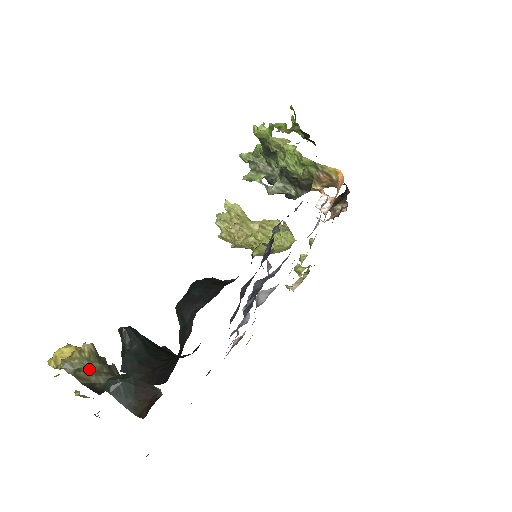
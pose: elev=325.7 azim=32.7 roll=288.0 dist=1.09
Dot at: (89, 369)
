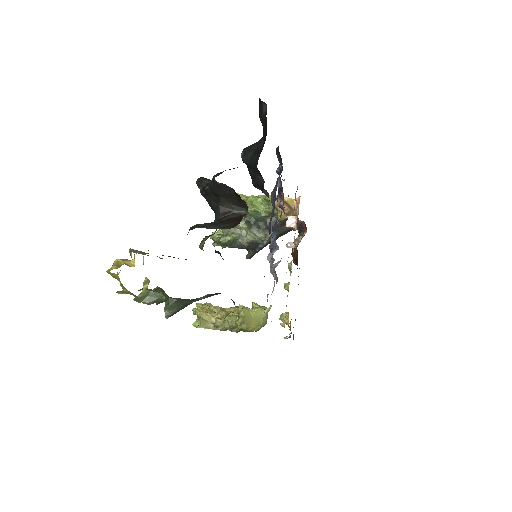
Dot at: occluded
